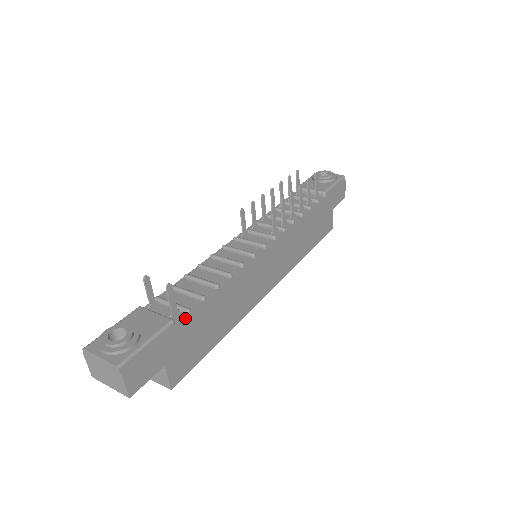
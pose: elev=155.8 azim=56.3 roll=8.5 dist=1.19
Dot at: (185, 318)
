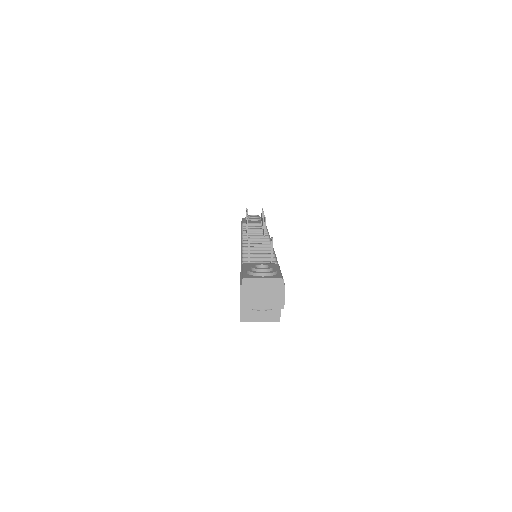
Dot at: occluded
